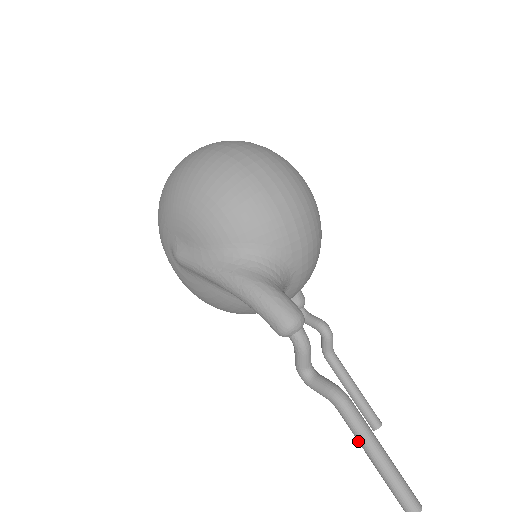
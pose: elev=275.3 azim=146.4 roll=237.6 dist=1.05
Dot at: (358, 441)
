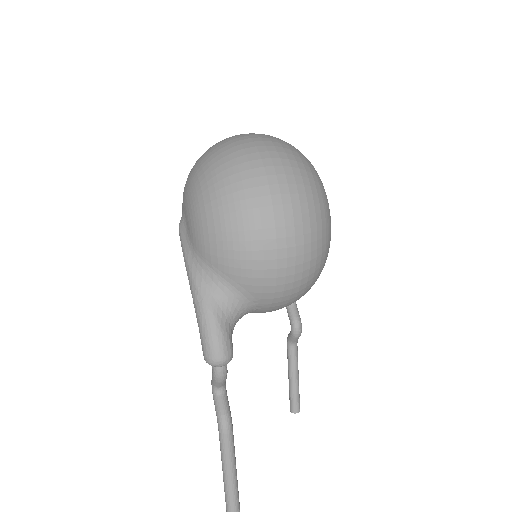
Dot at: (221, 454)
